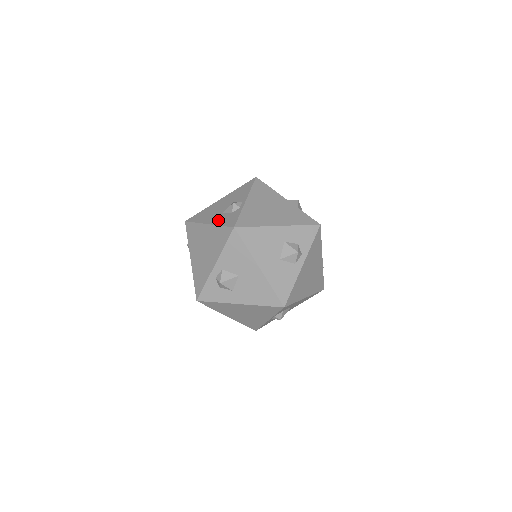
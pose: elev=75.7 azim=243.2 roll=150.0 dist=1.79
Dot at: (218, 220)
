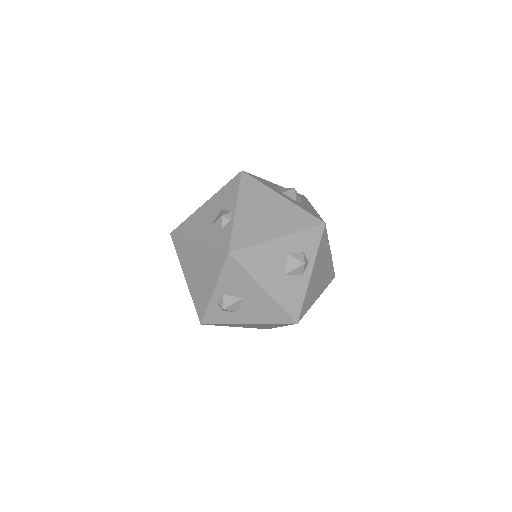
Dot at: (208, 238)
